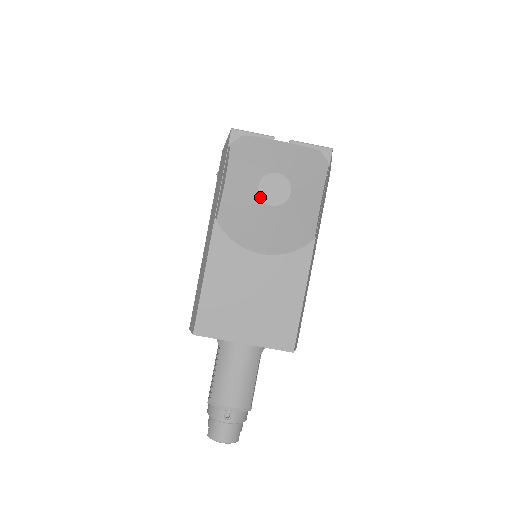
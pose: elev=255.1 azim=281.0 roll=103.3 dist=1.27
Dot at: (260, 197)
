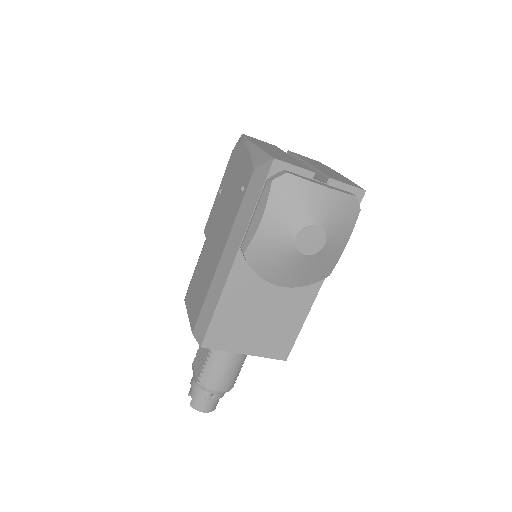
Dot at: (296, 246)
